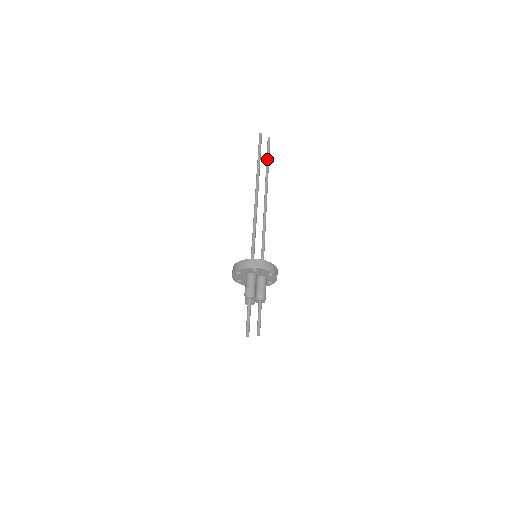
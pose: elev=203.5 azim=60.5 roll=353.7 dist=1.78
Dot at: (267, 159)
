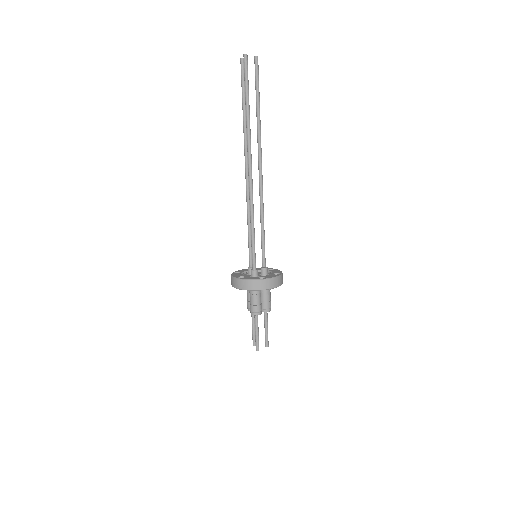
Dot at: (257, 101)
